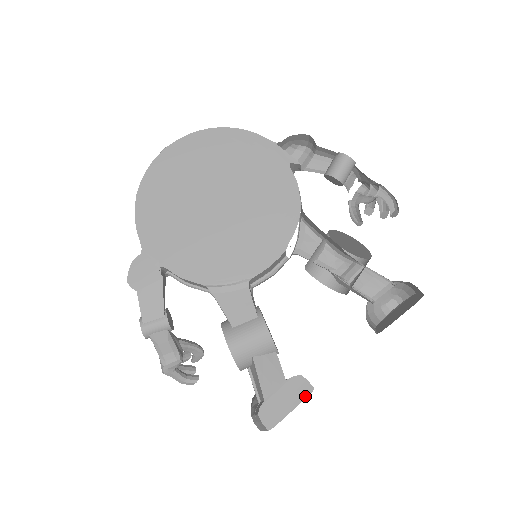
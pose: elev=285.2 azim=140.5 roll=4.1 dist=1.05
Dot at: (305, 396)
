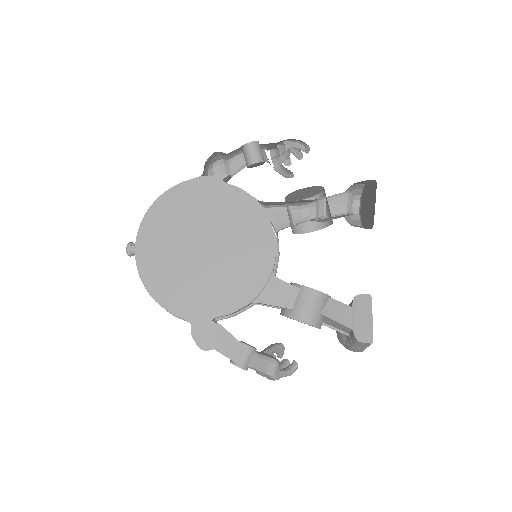
Dot at: (370, 304)
